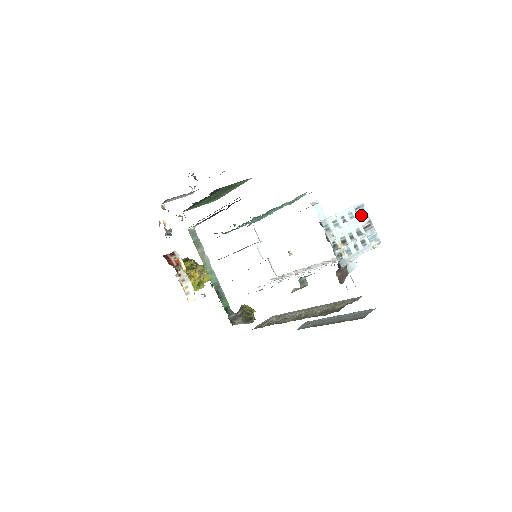
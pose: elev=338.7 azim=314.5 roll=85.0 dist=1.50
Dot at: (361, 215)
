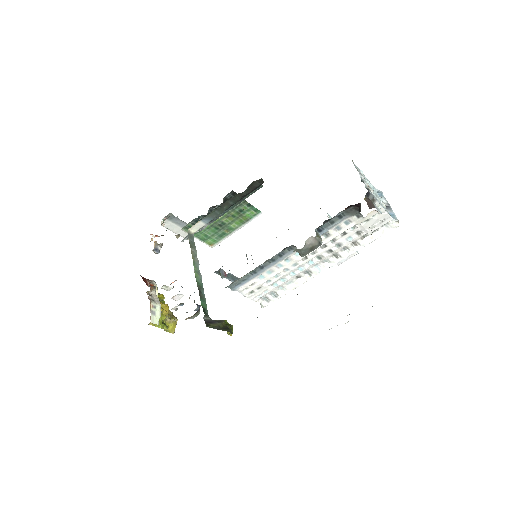
Dot at: (380, 197)
